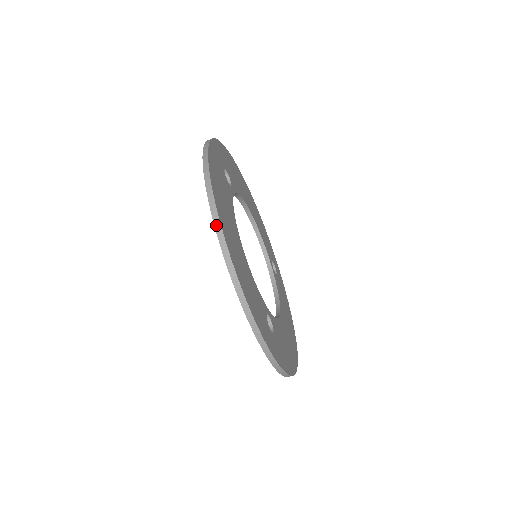
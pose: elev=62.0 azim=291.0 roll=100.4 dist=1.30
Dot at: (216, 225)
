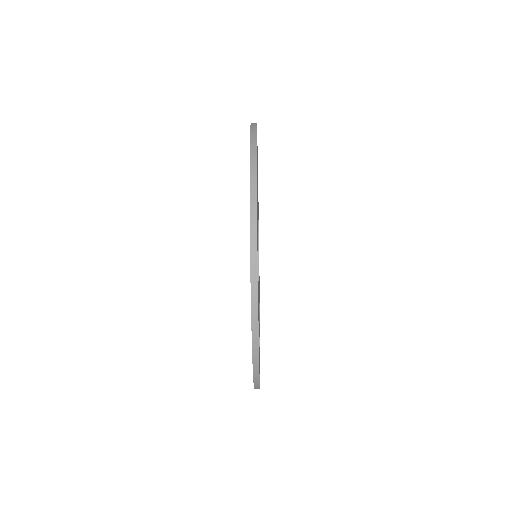
Dot at: (252, 272)
